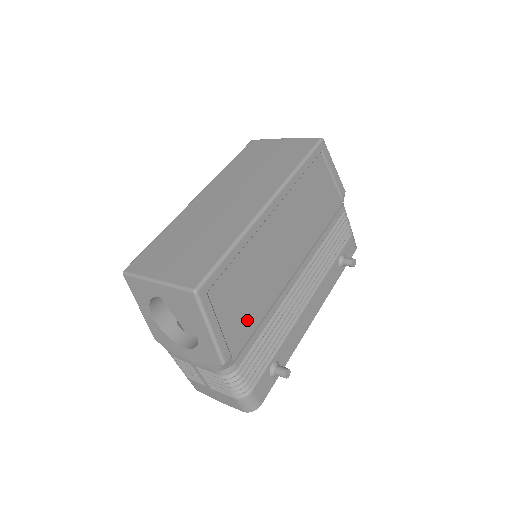
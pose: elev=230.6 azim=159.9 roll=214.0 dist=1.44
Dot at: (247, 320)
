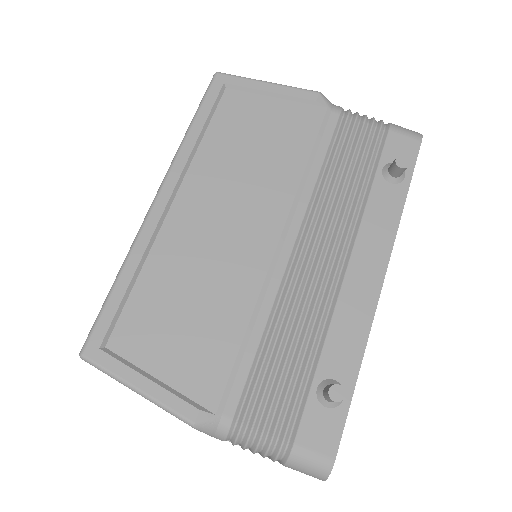
Dot at: (210, 349)
